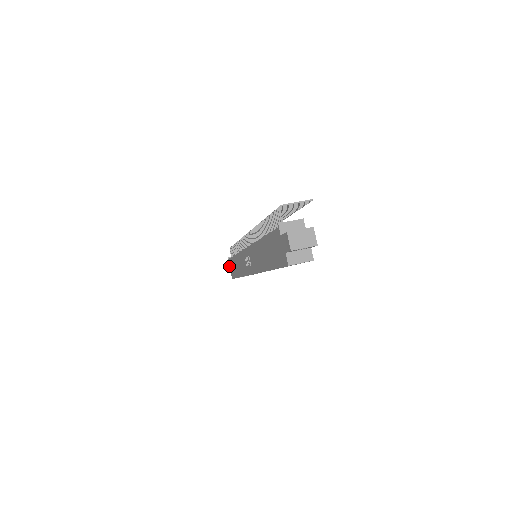
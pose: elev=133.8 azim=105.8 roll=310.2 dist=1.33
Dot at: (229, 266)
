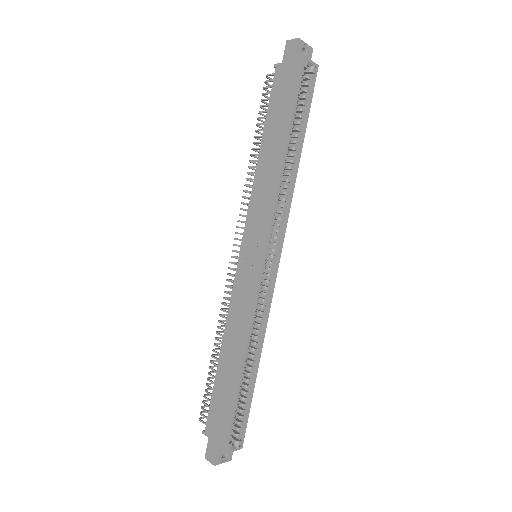
Dot at: (210, 444)
